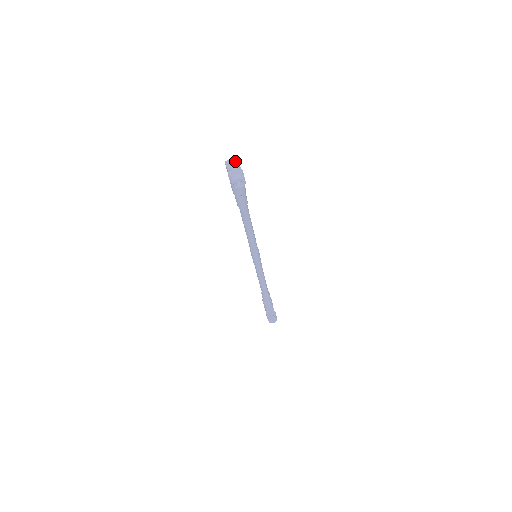
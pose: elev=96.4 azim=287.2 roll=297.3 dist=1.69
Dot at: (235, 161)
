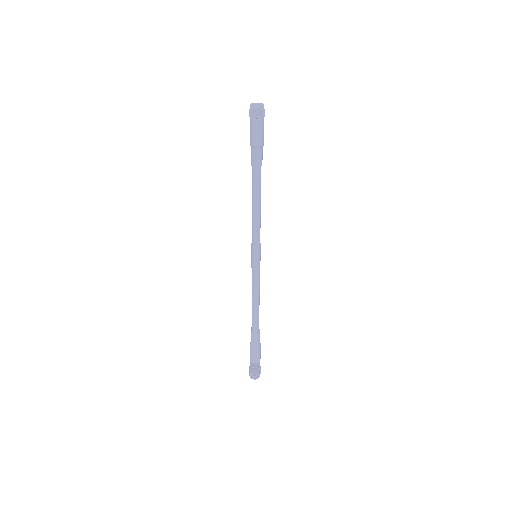
Dot at: (261, 104)
